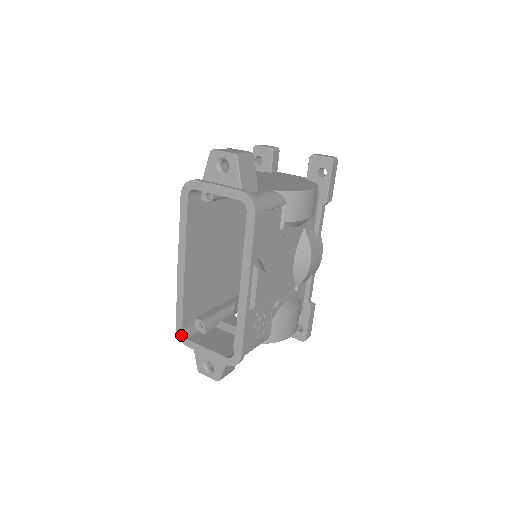
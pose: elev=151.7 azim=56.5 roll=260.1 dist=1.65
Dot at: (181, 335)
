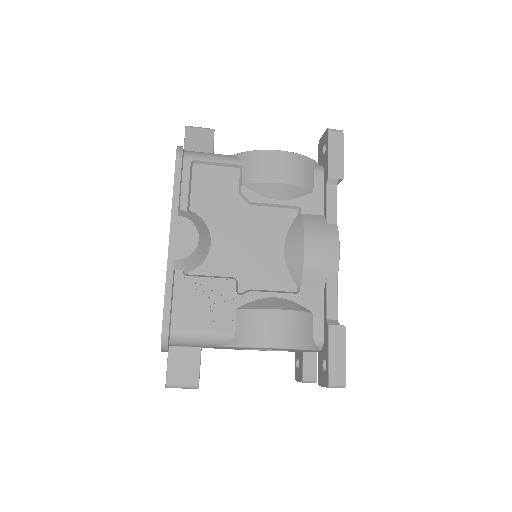
Dot at: occluded
